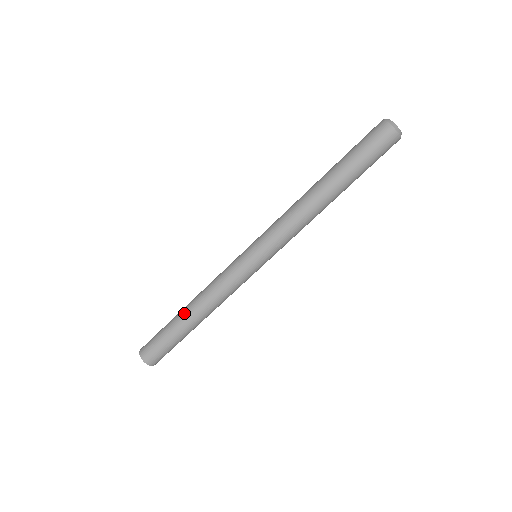
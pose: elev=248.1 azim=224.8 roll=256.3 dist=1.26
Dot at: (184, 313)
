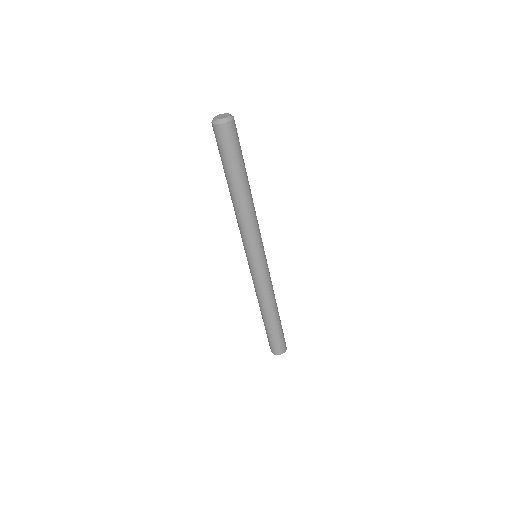
Dot at: (262, 316)
